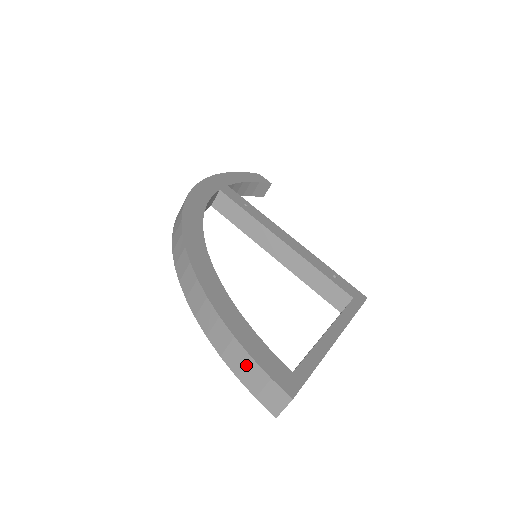
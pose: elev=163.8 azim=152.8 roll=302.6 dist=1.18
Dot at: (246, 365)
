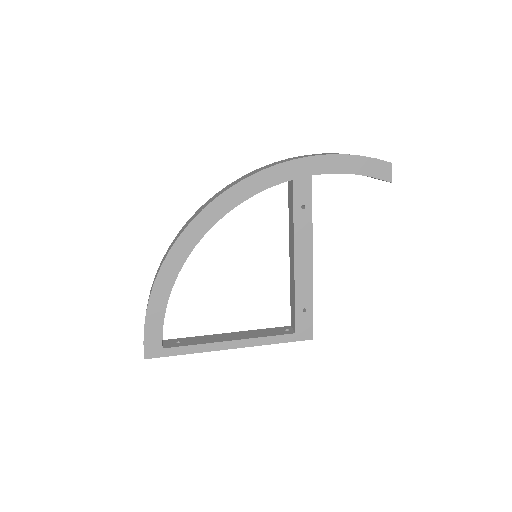
Dot at: occluded
